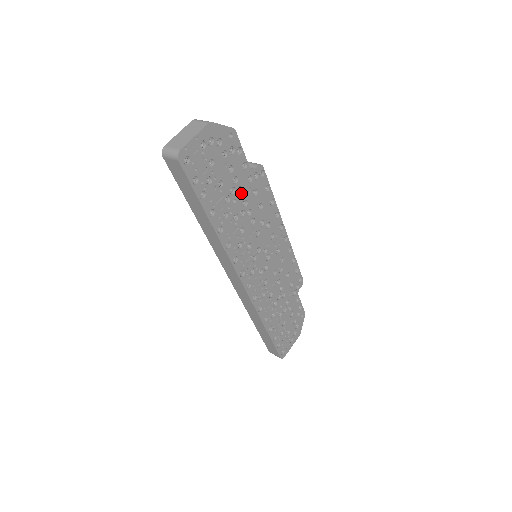
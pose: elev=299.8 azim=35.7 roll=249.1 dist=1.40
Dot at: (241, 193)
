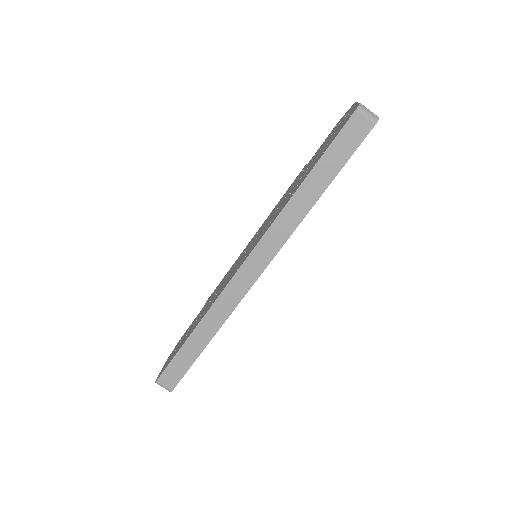
Dot at: occluded
